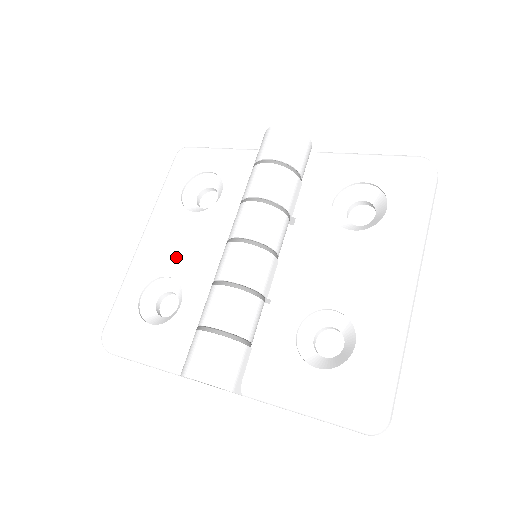
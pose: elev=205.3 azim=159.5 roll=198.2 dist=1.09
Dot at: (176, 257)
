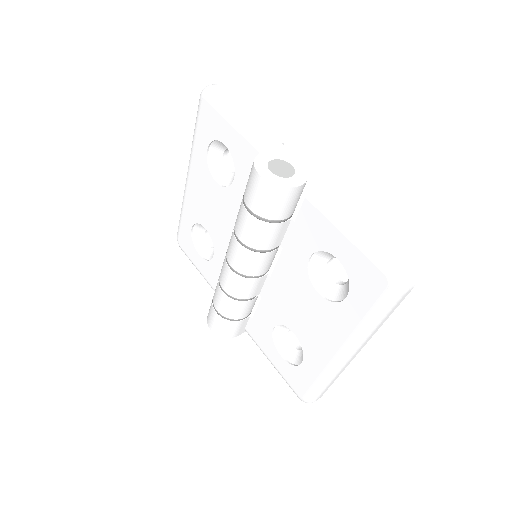
Dot at: (208, 216)
